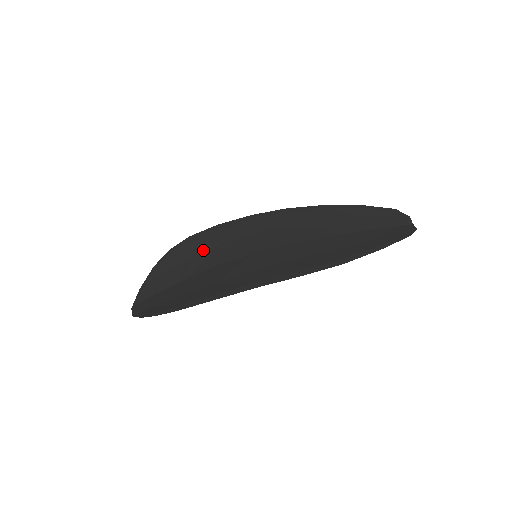
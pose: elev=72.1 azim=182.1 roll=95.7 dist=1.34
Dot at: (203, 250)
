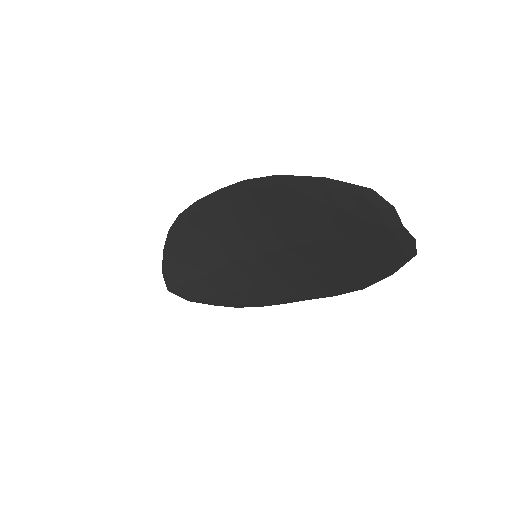
Dot at: (245, 288)
